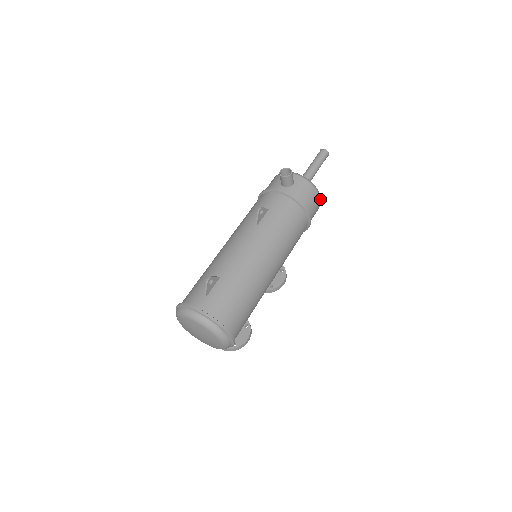
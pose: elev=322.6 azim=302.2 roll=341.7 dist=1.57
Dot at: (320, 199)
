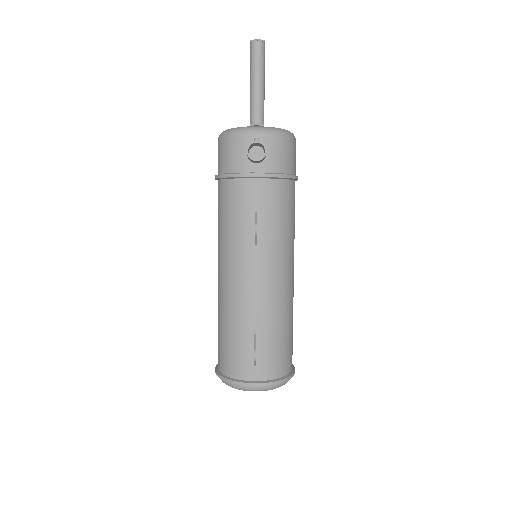
Dot at: (295, 140)
